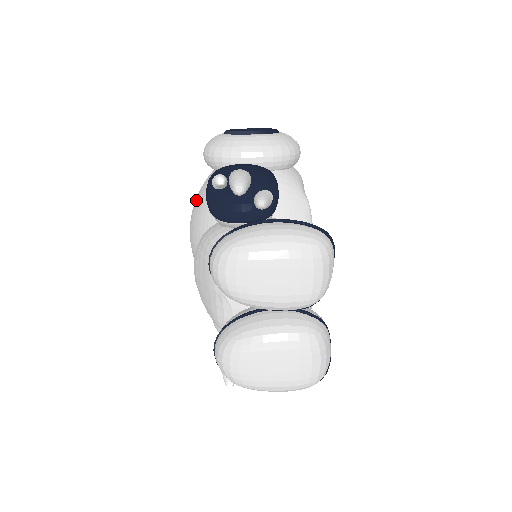
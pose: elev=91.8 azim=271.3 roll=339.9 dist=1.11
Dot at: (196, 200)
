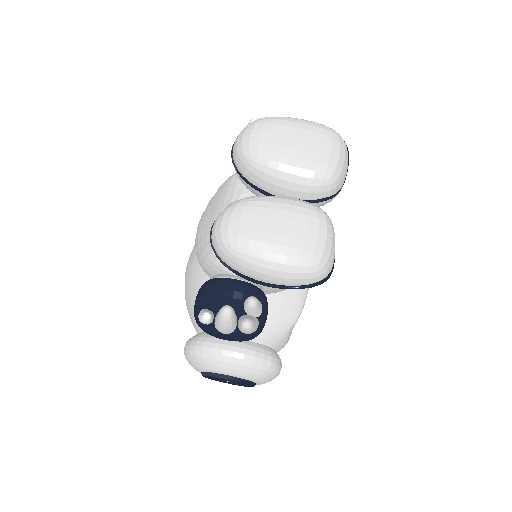
Dot at: occluded
